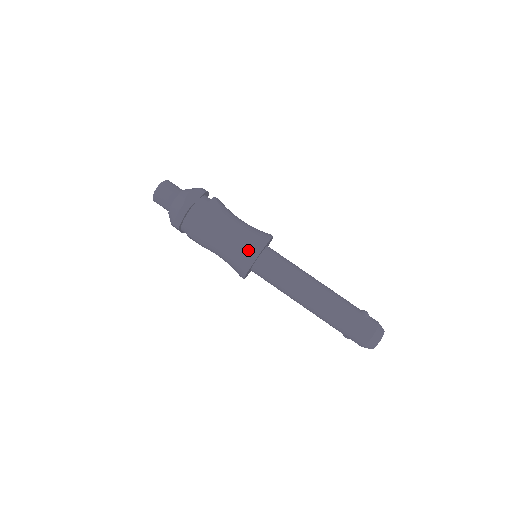
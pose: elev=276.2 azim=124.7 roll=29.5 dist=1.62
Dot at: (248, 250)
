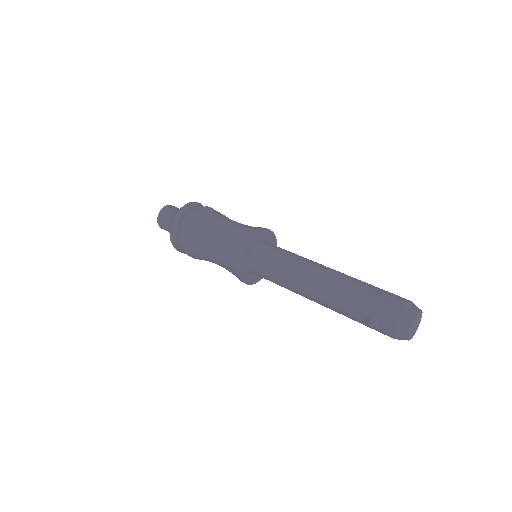
Dot at: (254, 227)
